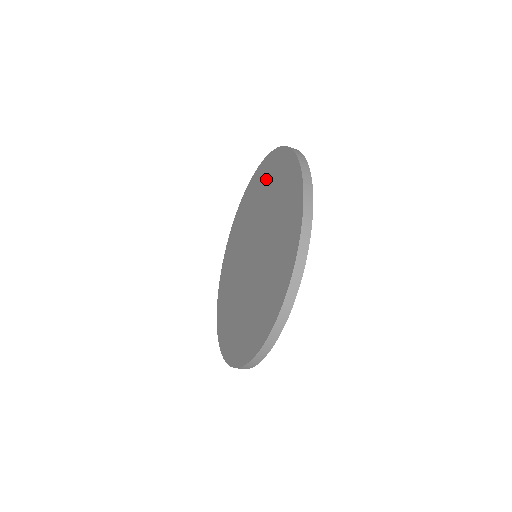
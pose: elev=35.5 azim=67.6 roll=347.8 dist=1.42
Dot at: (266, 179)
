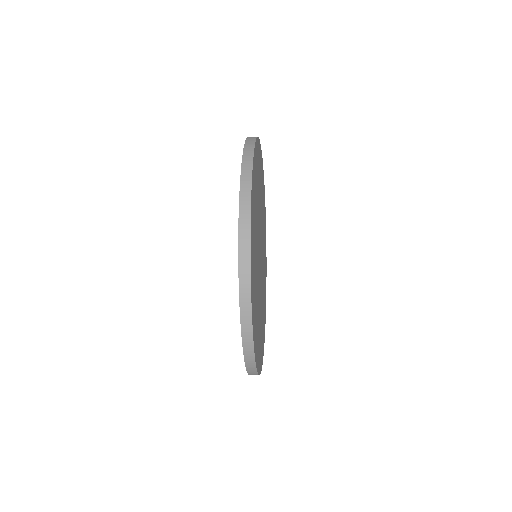
Dot at: occluded
